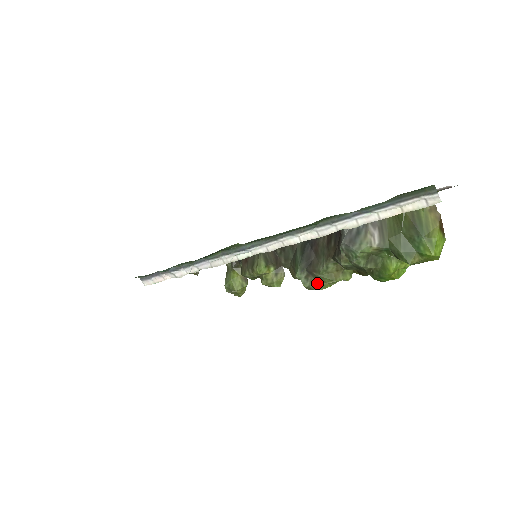
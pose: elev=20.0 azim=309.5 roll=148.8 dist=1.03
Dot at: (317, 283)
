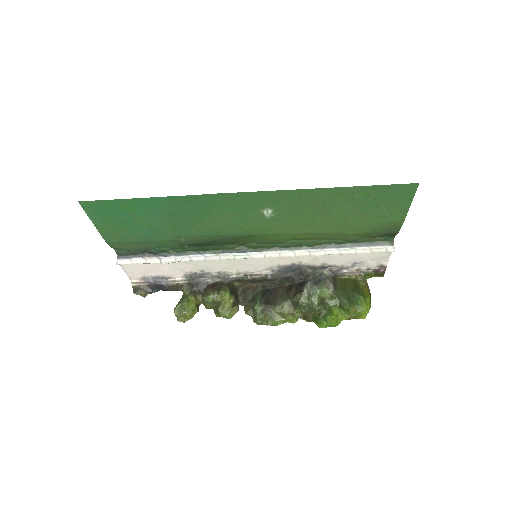
Dot at: (269, 318)
